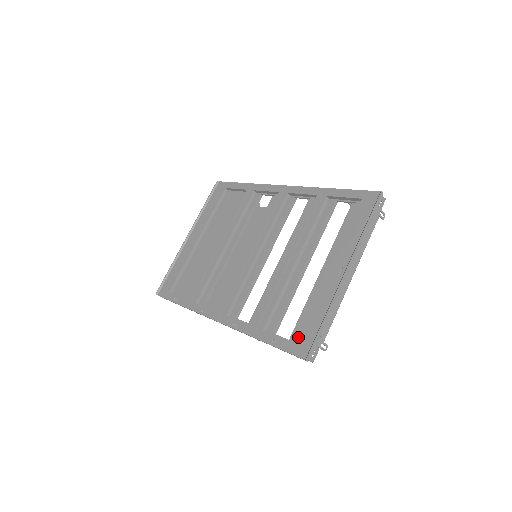
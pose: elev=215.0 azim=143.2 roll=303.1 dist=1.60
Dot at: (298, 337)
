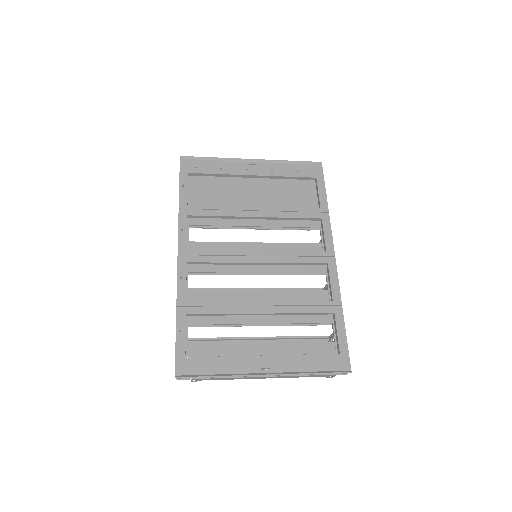
Dot at: (193, 354)
